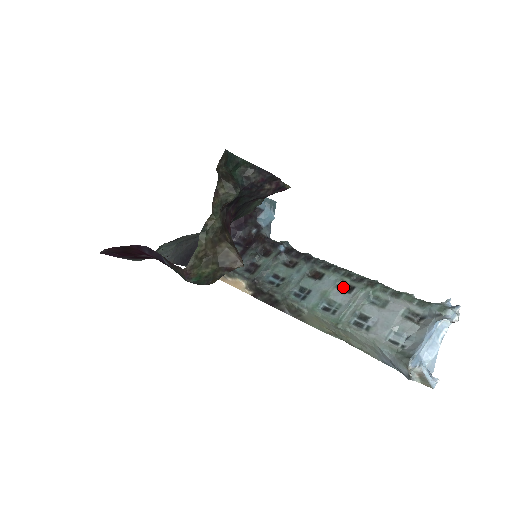
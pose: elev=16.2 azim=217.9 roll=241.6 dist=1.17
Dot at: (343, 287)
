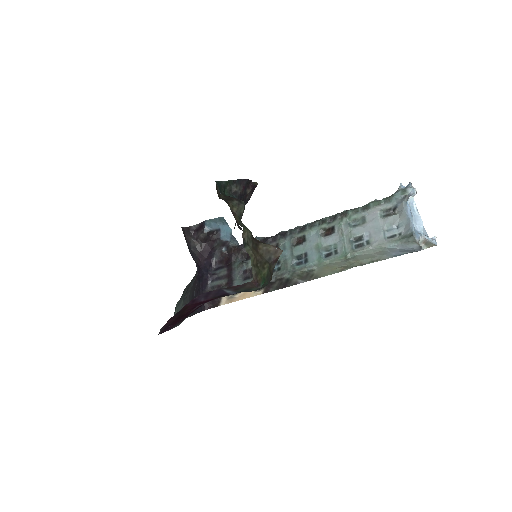
Dot at: (325, 233)
